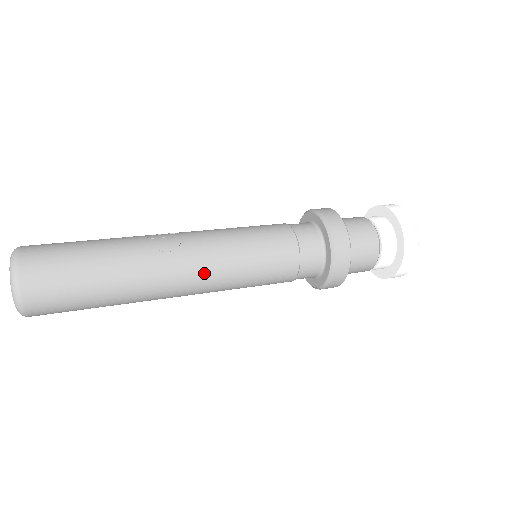
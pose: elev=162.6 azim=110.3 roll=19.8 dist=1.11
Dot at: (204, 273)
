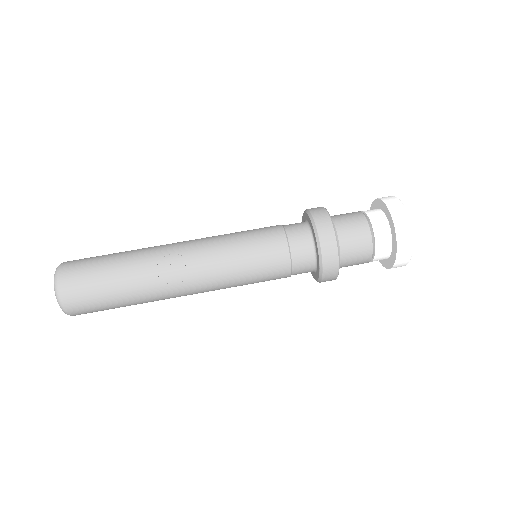
Dot at: (206, 290)
